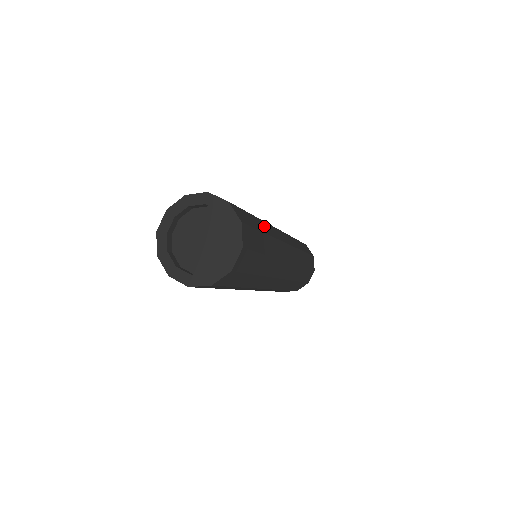
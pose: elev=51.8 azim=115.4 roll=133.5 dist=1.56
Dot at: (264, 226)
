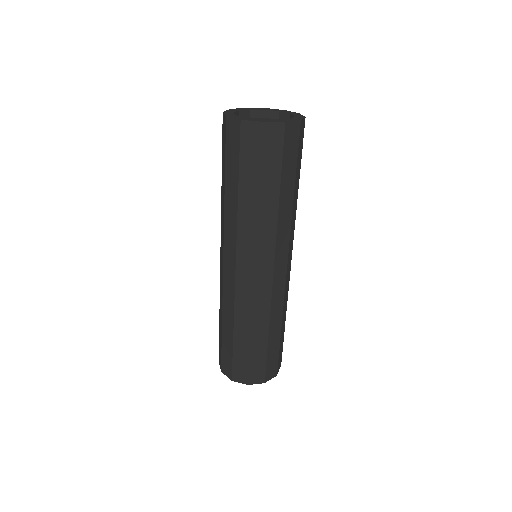
Dot at: occluded
